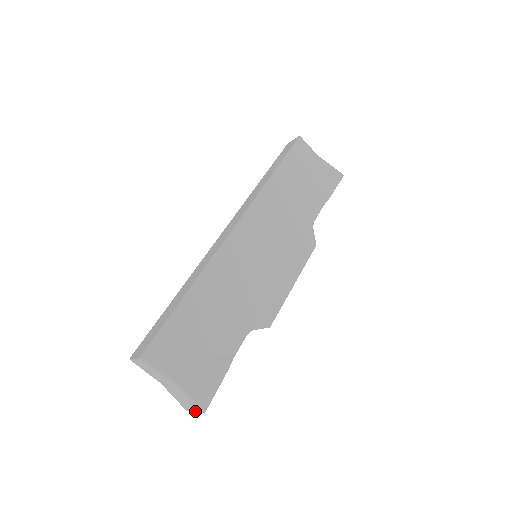
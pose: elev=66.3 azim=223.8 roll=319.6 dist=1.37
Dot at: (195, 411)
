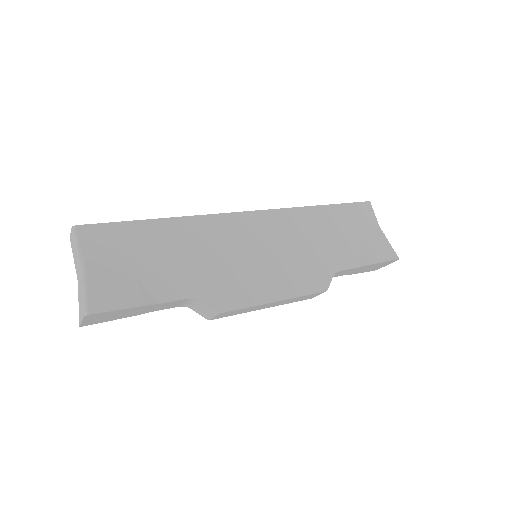
Dot at: (82, 318)
